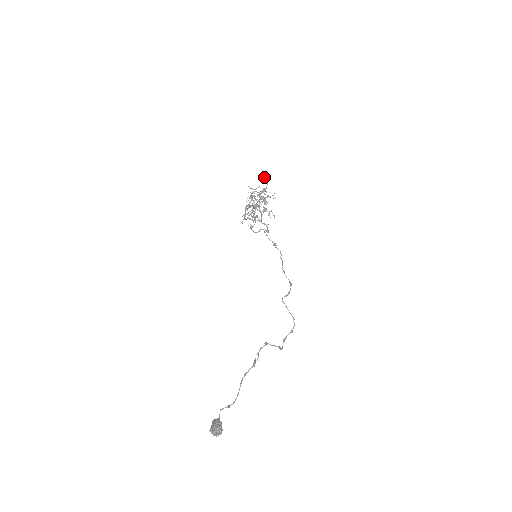
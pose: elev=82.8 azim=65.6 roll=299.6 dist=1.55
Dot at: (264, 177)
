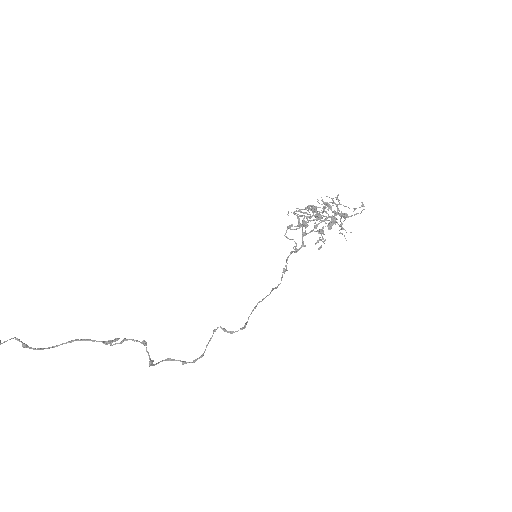
Dot at: (362, 206)
